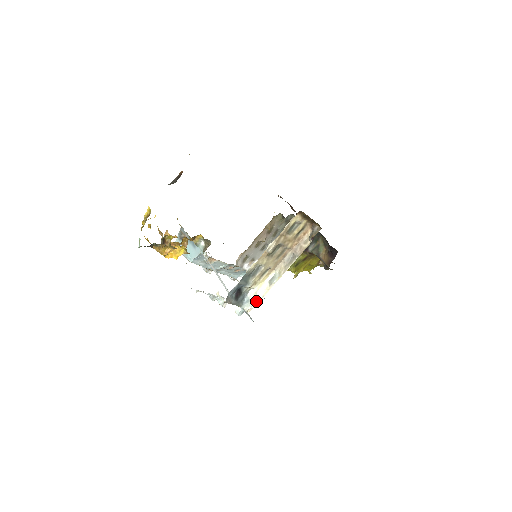
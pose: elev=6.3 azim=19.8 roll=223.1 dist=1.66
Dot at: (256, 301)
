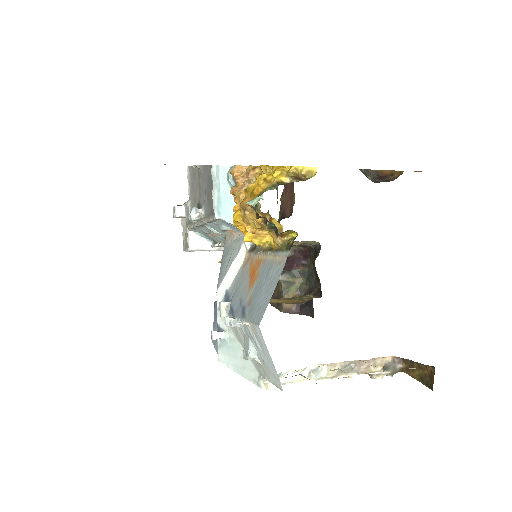
Dot at: (281, 382)
